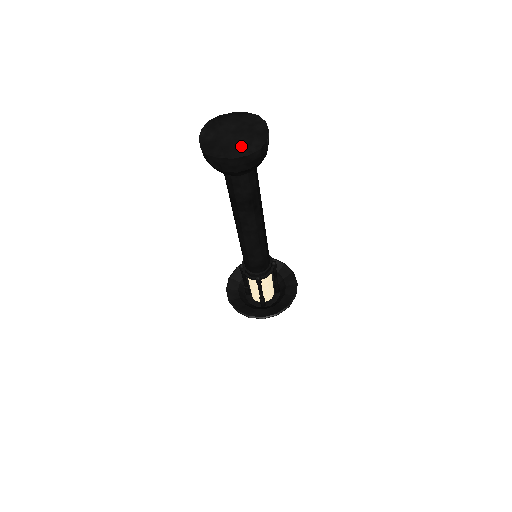
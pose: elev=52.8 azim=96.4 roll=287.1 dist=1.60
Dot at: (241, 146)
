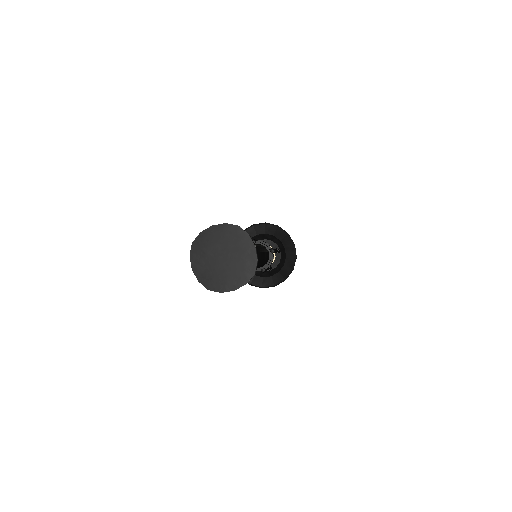
Dot at: (236, 273)
